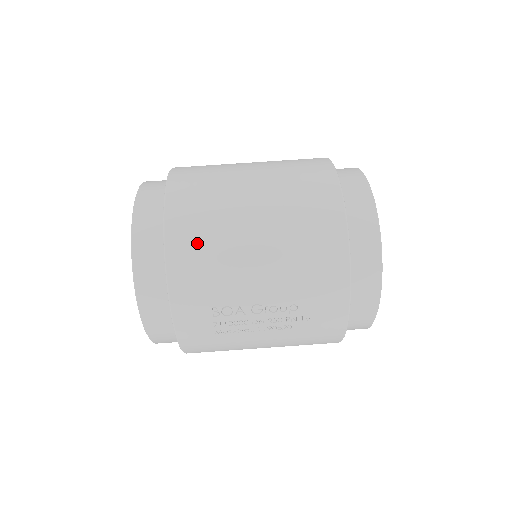
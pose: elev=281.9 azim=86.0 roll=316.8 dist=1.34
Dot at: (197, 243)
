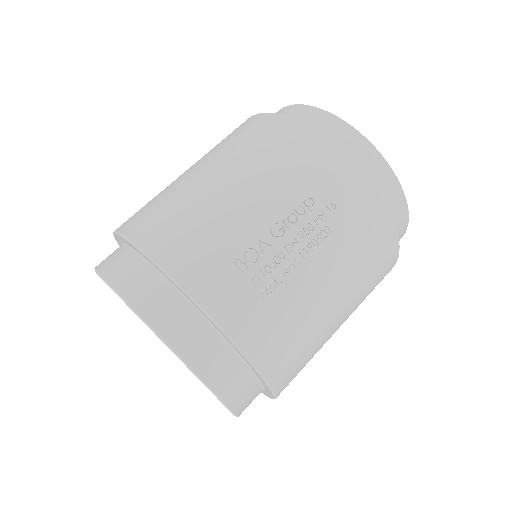
Dot at: (168, 222)
